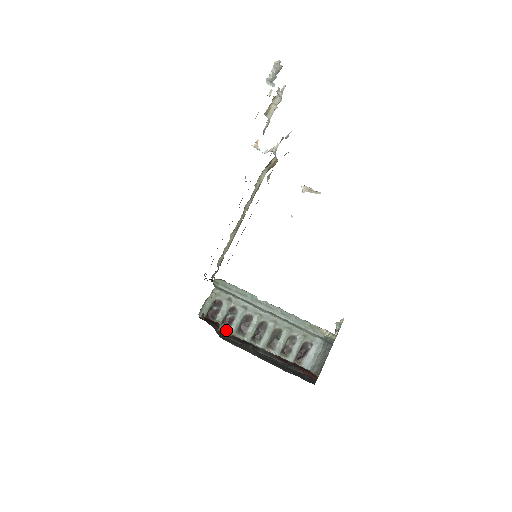
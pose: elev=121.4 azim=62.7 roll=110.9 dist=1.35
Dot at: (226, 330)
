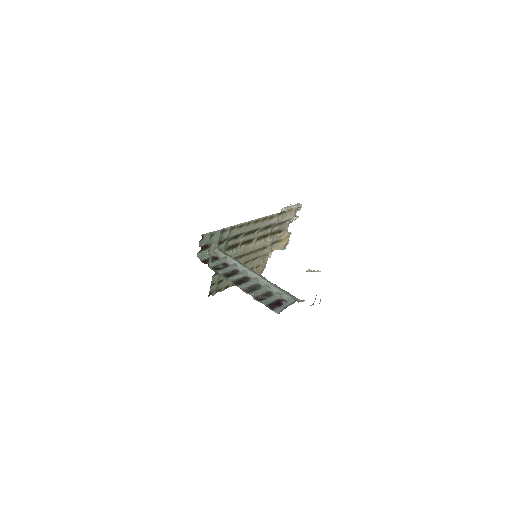
Dot at: (214, 270)
